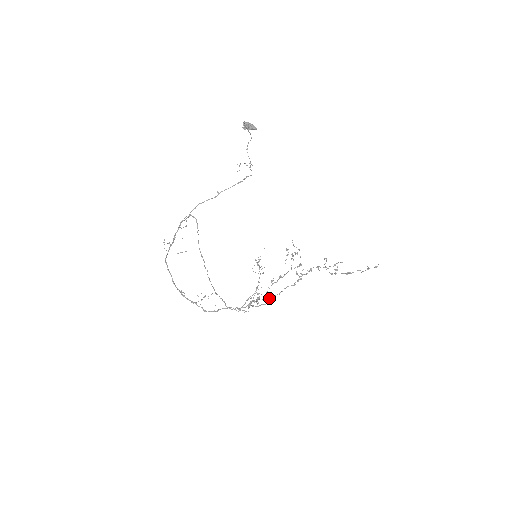
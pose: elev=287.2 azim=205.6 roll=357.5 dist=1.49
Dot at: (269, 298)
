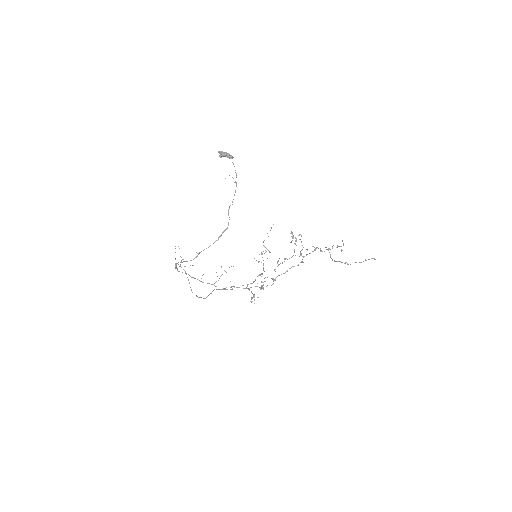
Dot at: (275, 278)
